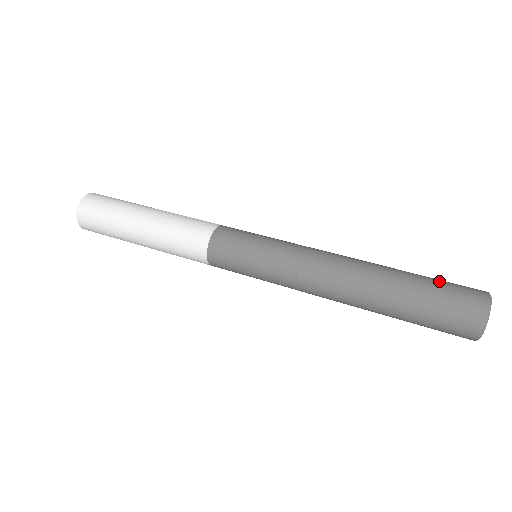
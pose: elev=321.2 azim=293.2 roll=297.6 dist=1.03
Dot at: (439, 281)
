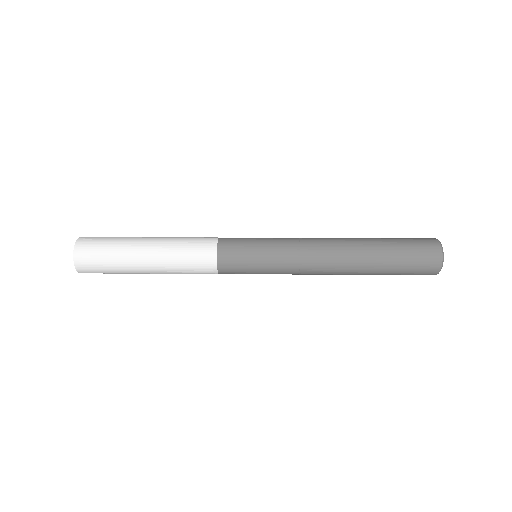
Dot at: (402, 239)
